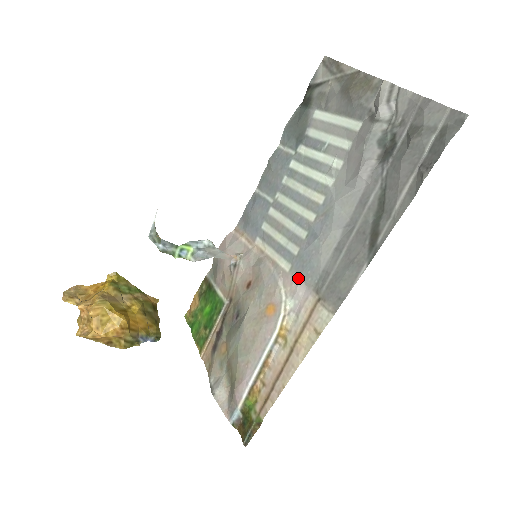
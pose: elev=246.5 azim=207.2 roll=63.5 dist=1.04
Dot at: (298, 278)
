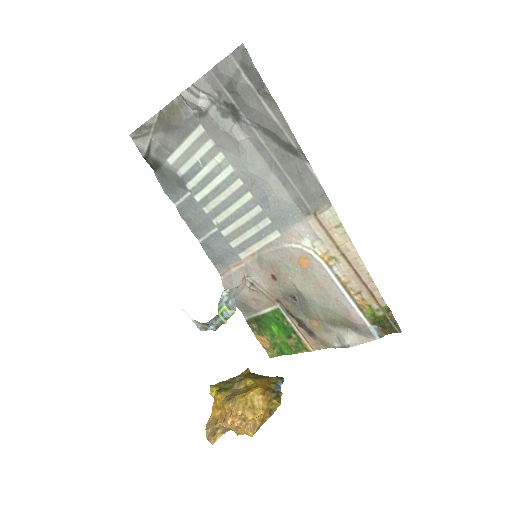
Dot at: (290, 227)
